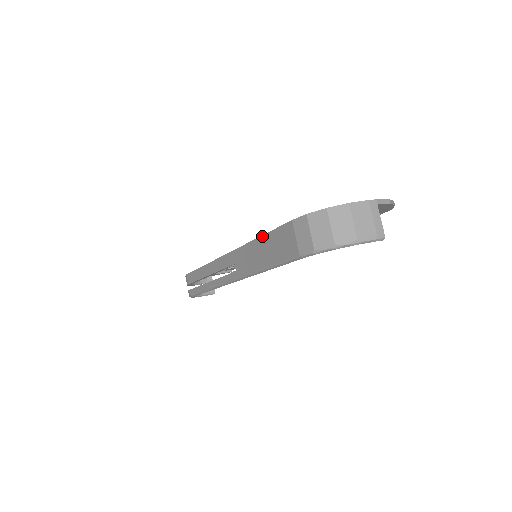
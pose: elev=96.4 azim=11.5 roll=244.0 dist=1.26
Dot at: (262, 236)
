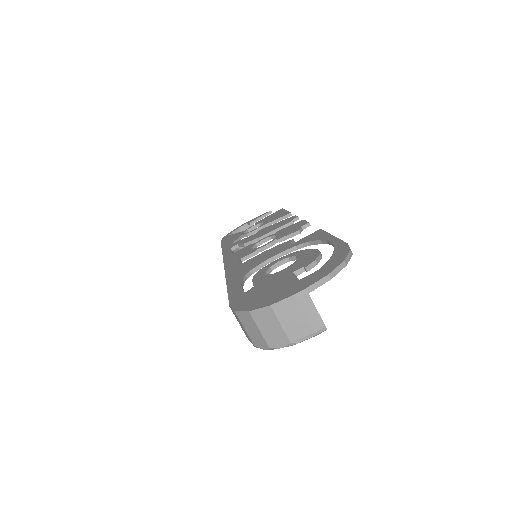
Dot at: (227, 287)
